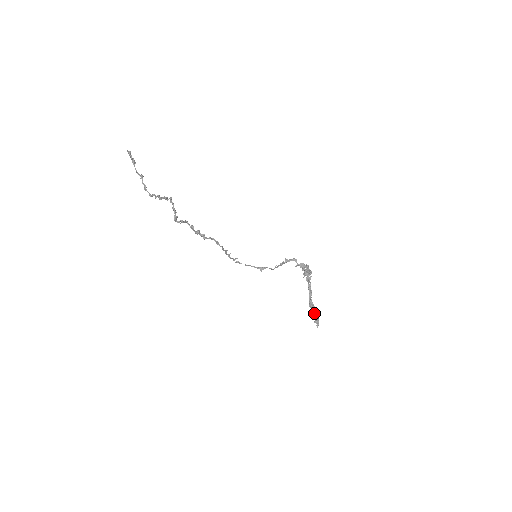
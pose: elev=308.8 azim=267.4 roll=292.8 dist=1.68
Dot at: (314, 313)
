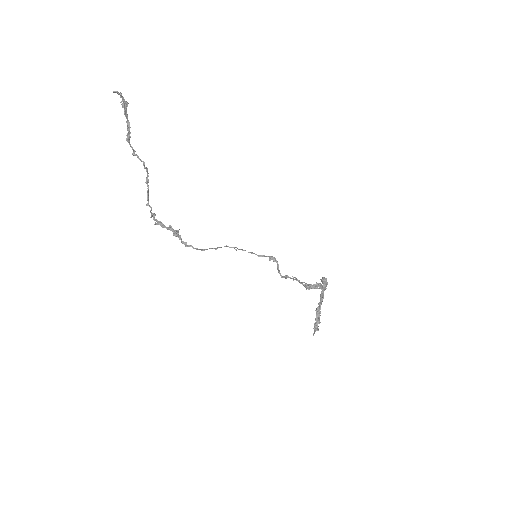
Dot at: (315, 322)
